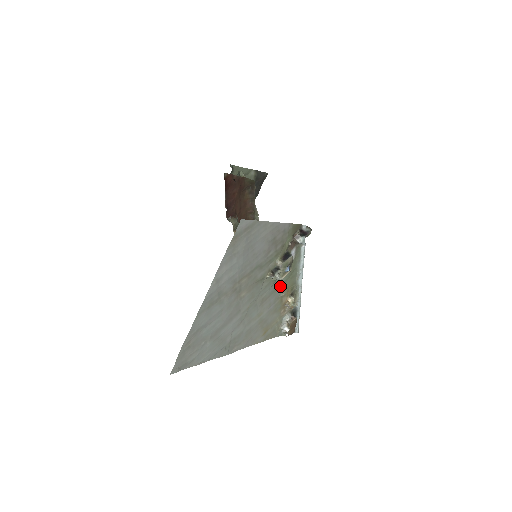
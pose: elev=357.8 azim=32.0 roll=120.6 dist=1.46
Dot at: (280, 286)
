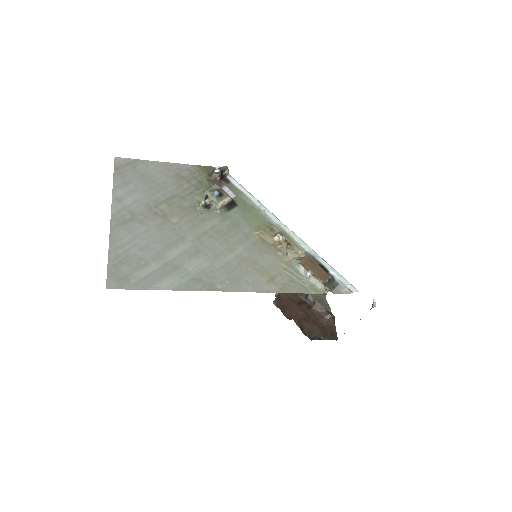
Dot at: (241, 223)
